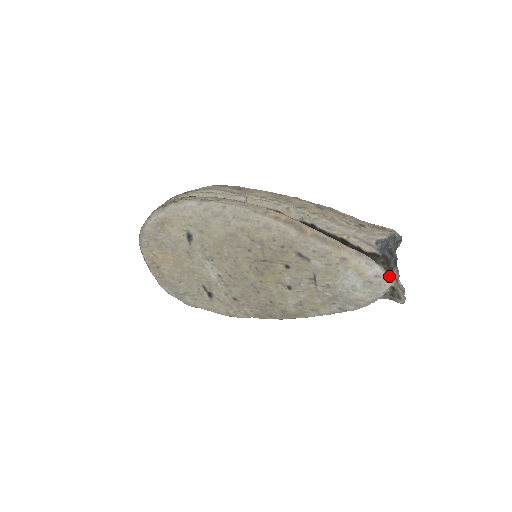
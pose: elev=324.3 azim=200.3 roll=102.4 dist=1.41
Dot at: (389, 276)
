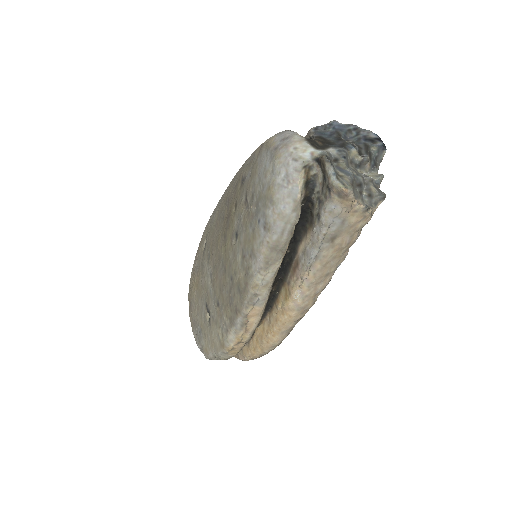
Dot at: (308, 141)
